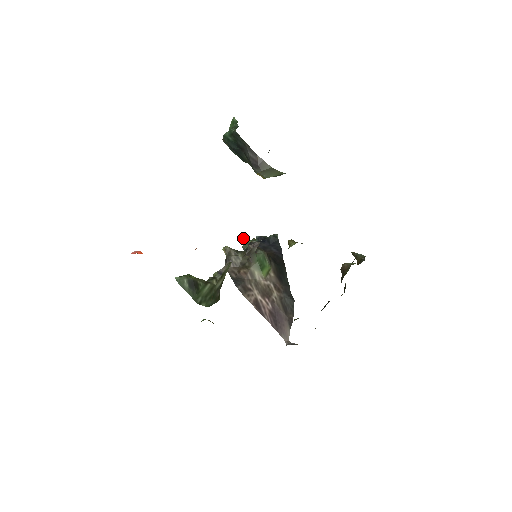
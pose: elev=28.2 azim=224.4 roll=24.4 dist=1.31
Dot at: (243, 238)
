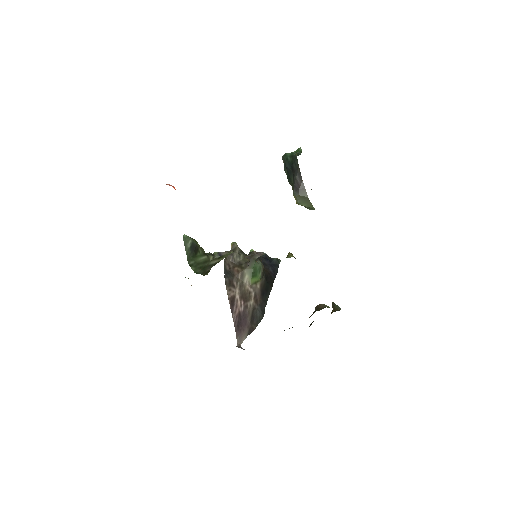
Dot at: (251, 249)
